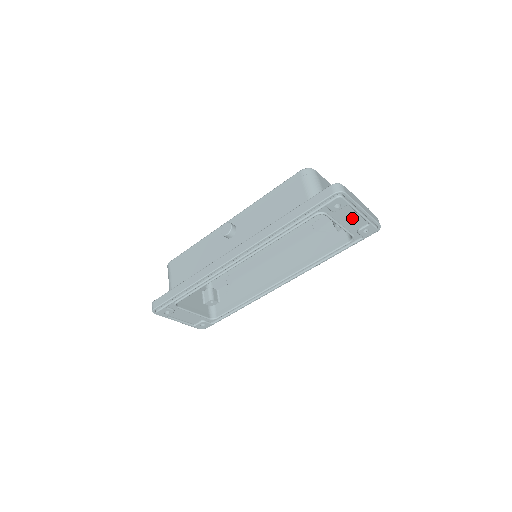
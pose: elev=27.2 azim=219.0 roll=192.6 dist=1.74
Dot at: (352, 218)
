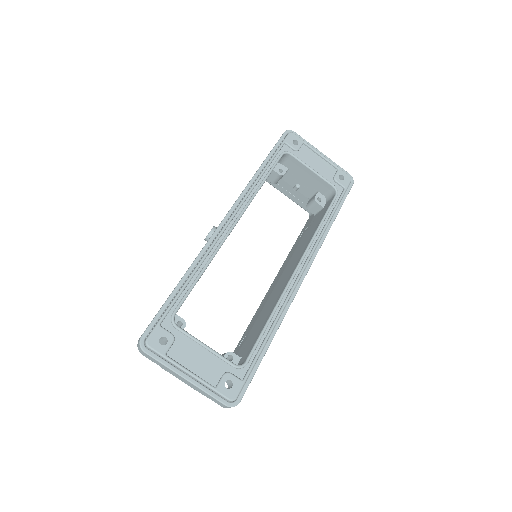
Dot at: (318, 163)
